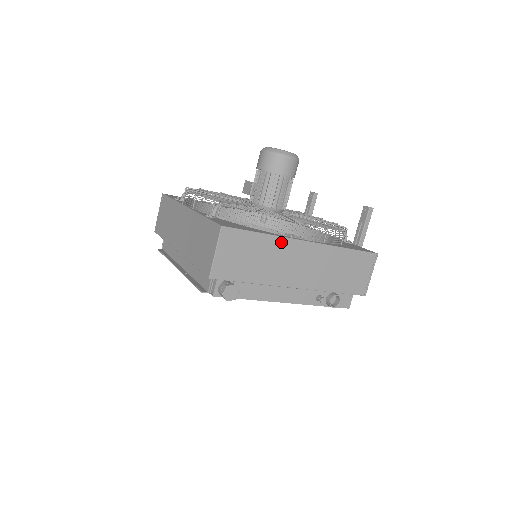
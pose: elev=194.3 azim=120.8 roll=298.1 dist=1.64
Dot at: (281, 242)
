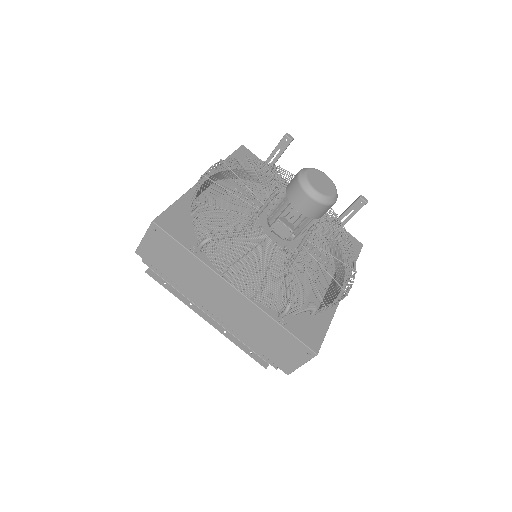
Dot at: occluded
